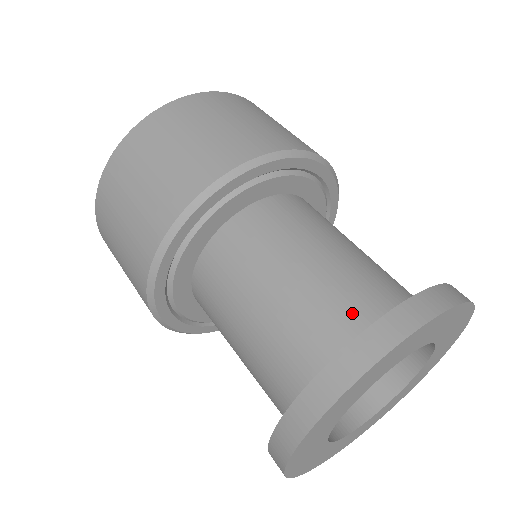
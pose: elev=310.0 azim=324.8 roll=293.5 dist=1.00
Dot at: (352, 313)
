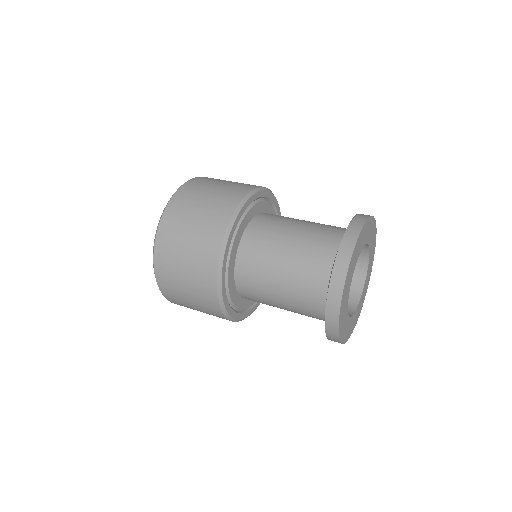
Dot at: (319, 275)
